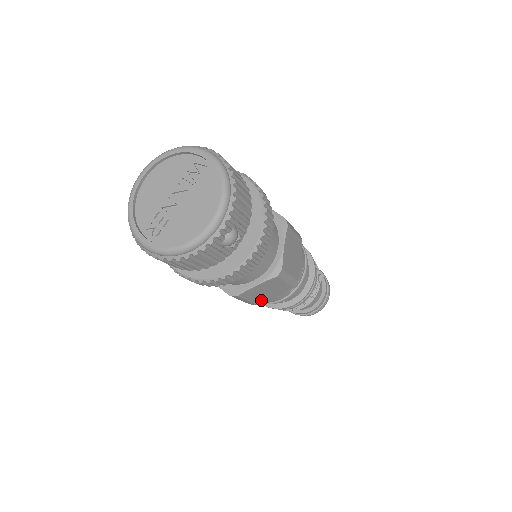
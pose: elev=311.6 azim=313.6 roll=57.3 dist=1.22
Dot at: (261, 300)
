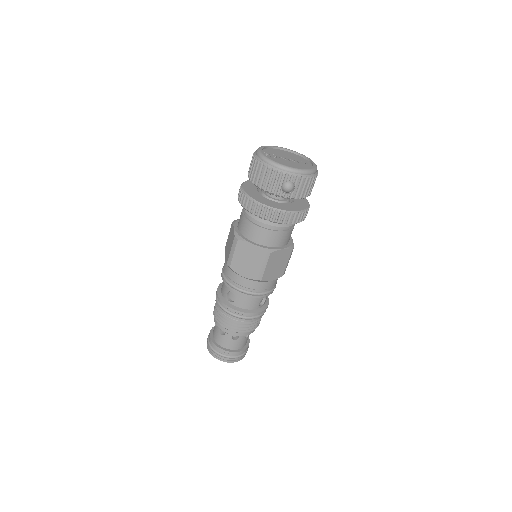
Dot at: (236, 266)
